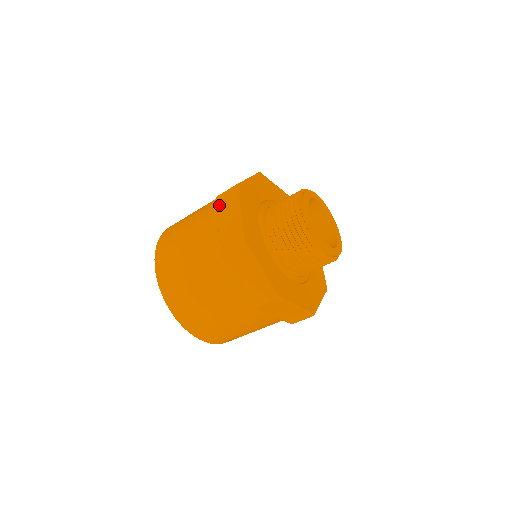
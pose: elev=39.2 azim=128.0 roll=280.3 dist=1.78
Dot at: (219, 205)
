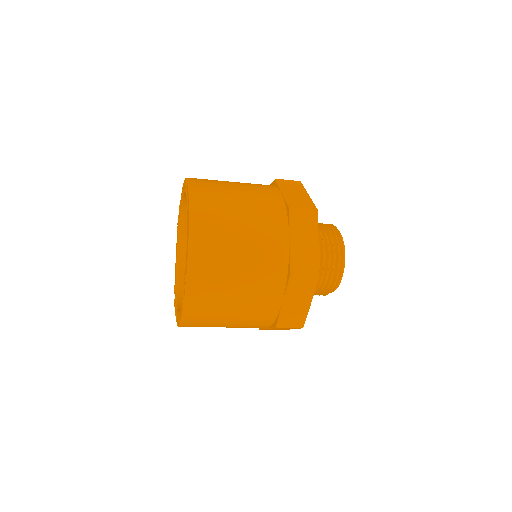
Dot at: (292, 287)
